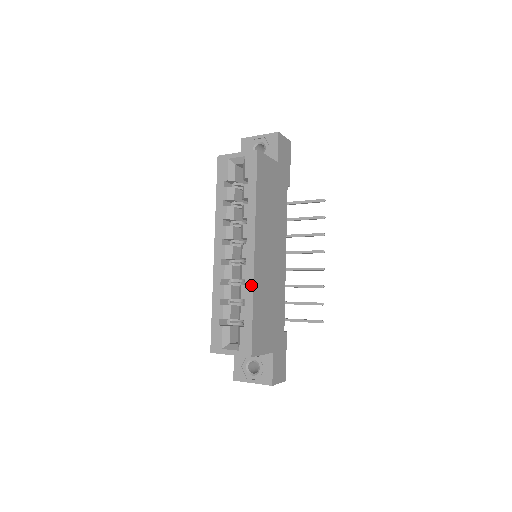
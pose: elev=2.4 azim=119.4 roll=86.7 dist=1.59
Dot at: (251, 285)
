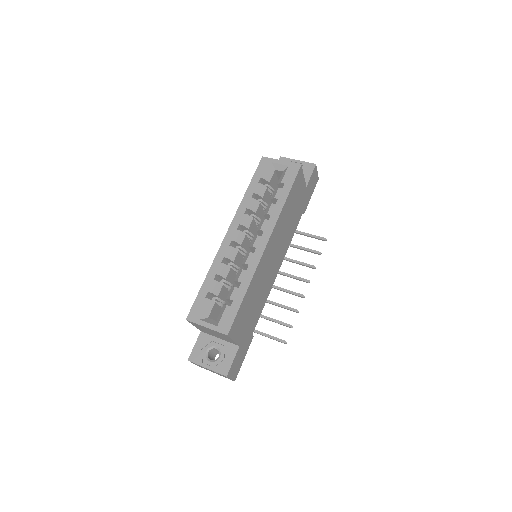
Dot at: (252, 272)
